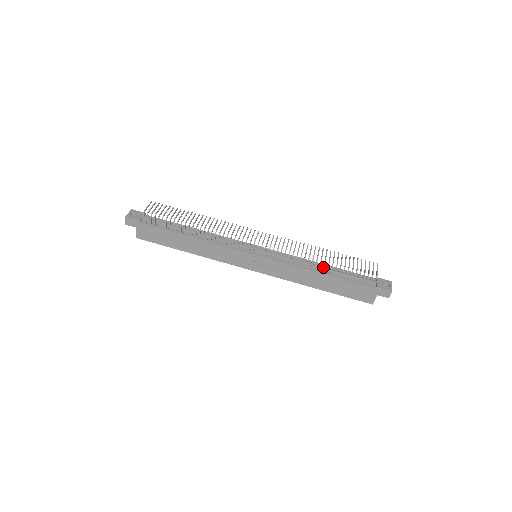
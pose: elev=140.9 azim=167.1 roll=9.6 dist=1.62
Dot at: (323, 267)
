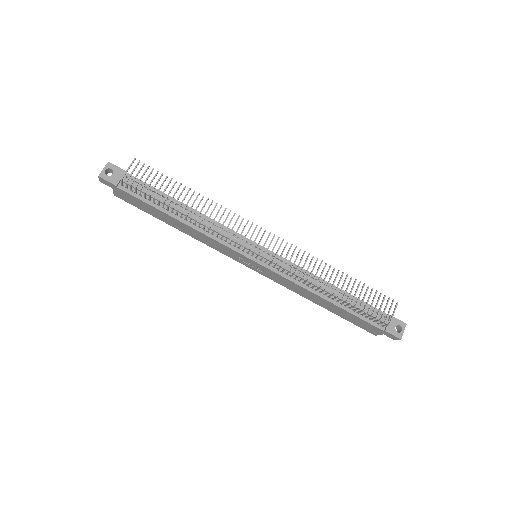
Dot at: occluded
